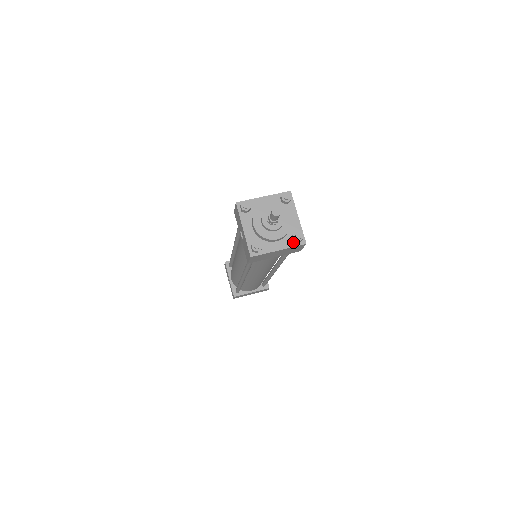
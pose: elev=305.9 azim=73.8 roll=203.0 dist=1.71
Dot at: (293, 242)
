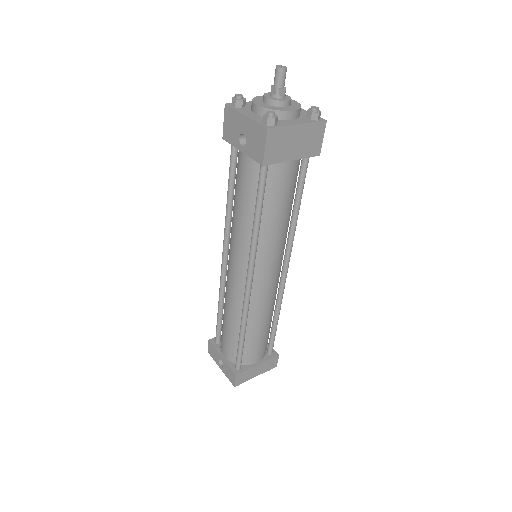
Dot at: (310, 120)
